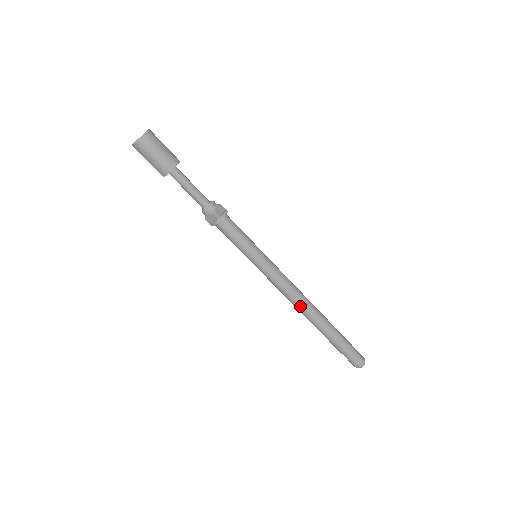
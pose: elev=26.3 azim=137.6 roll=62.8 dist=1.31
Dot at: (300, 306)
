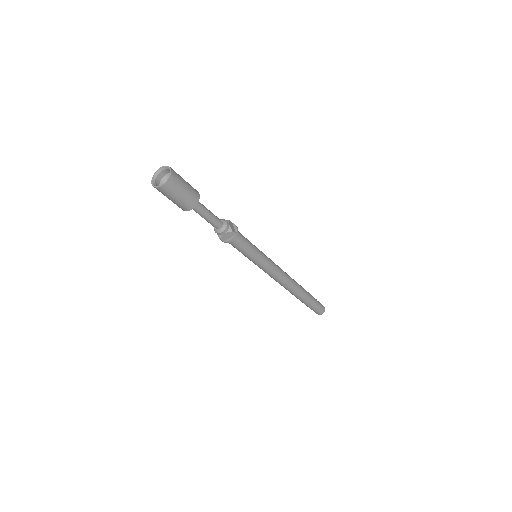
Dot at: (289, 285)
